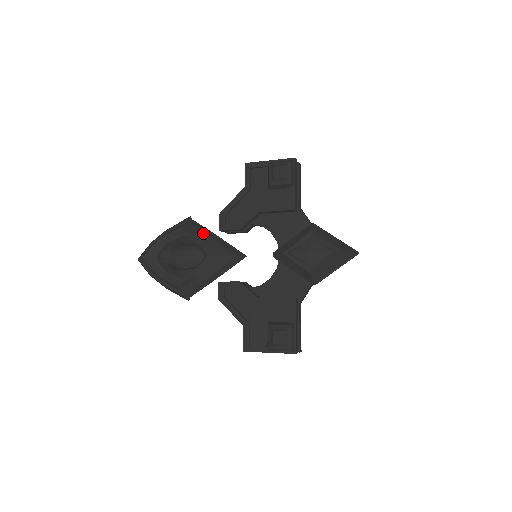
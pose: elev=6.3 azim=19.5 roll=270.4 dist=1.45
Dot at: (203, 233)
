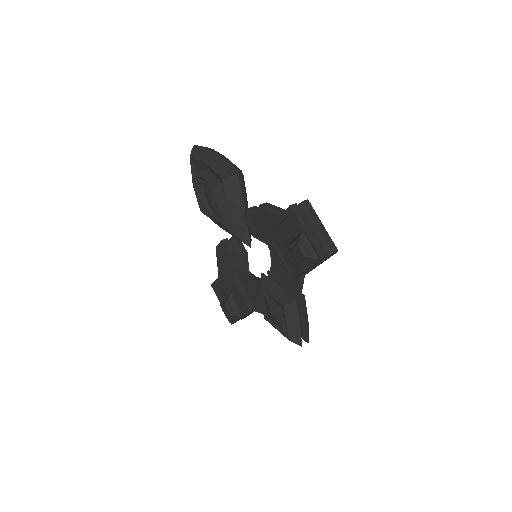
Dot at: (233, 200)
